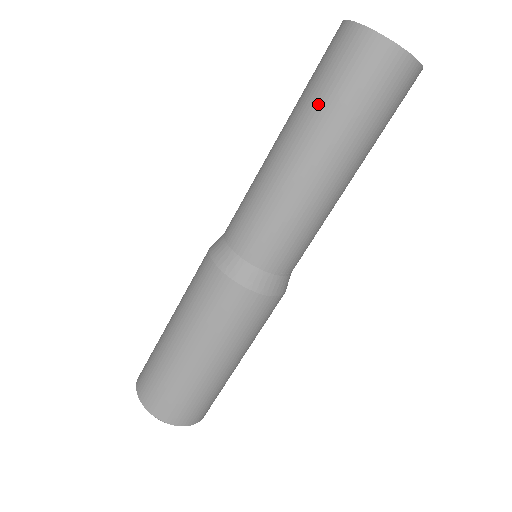
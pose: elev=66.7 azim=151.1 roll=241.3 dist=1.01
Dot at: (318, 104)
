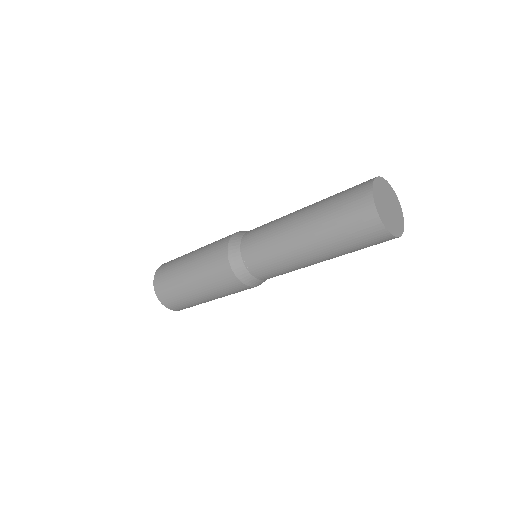
Dot at: (328, 226)
